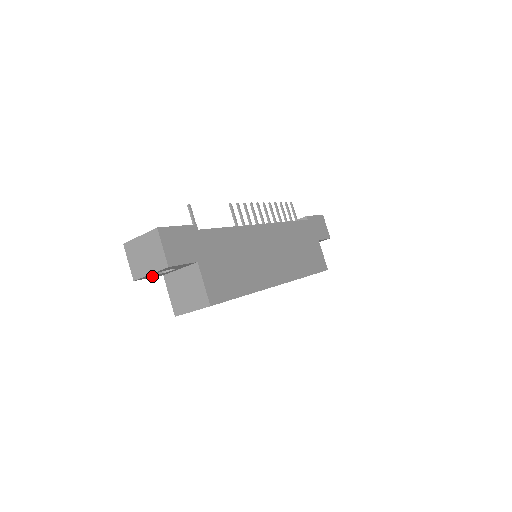
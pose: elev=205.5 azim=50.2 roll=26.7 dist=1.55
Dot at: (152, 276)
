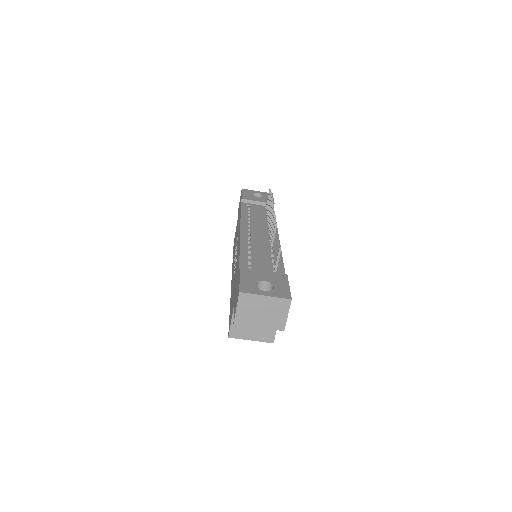
Dot at: occluded
